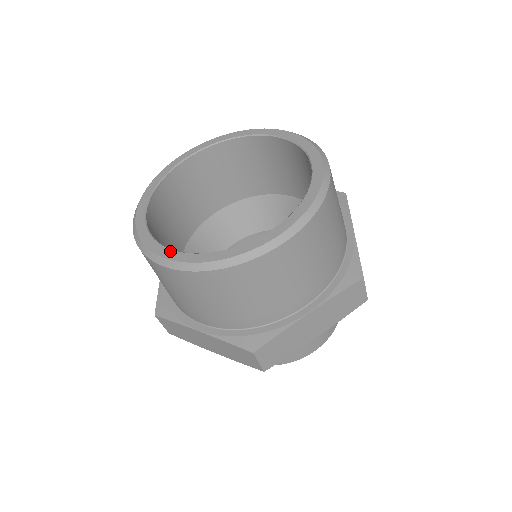
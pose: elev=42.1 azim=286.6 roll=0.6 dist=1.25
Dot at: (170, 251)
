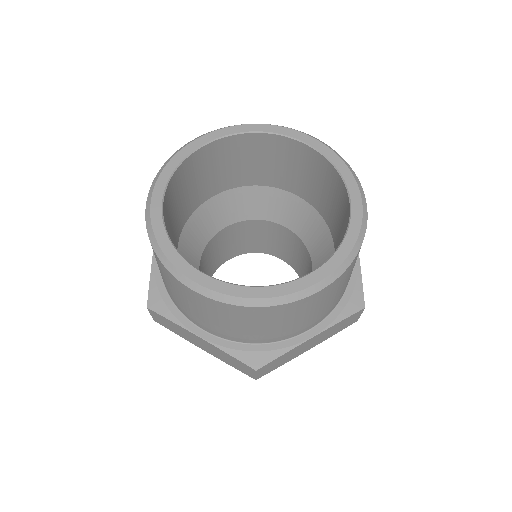
Dot at: (198, 273)
